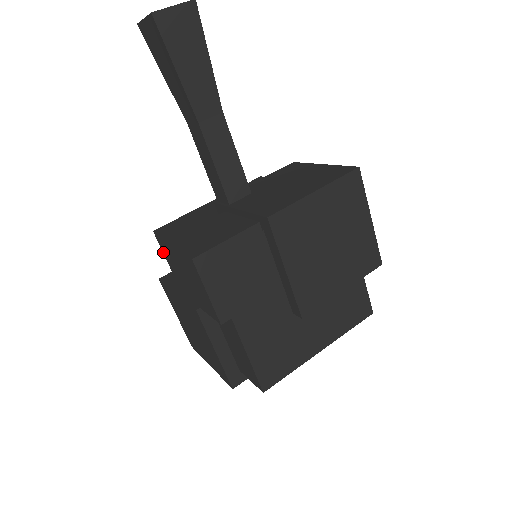
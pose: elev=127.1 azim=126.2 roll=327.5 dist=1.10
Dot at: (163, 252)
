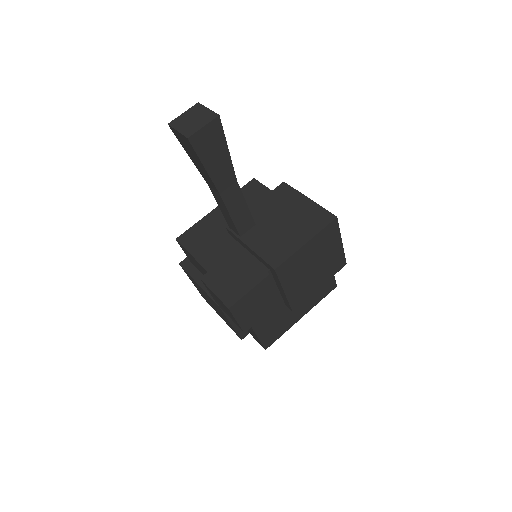
Dot at: occluded
